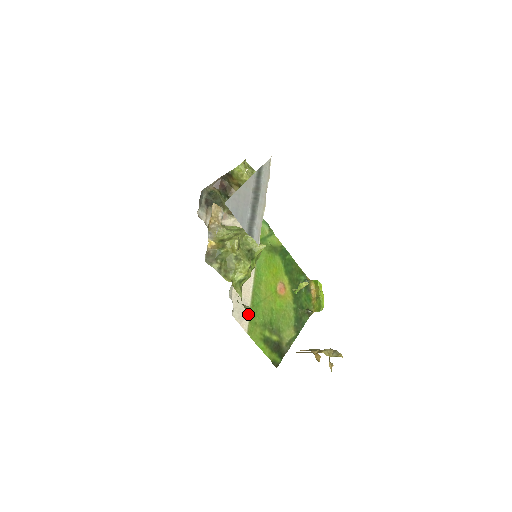
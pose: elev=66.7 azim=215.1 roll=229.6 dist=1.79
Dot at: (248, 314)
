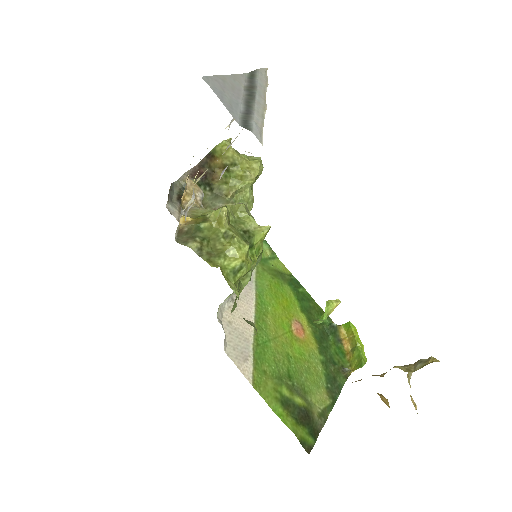
Dot at: (251, 355)
